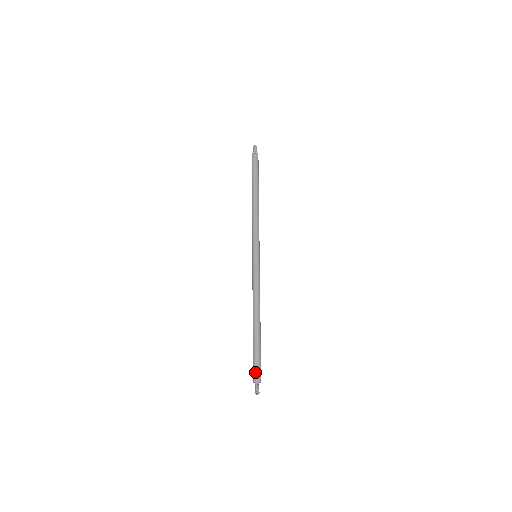
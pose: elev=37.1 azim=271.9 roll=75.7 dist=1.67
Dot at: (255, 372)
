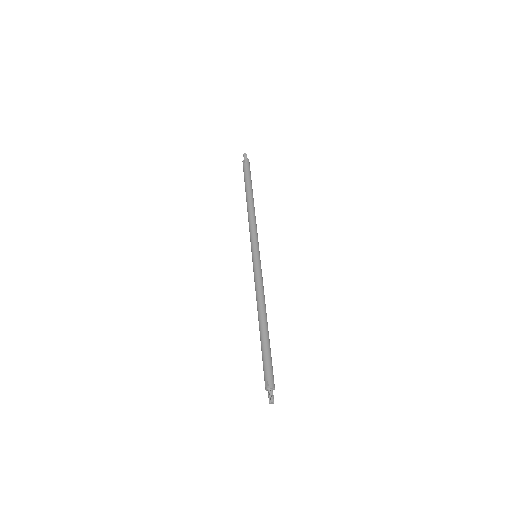
Dot at: (264, 378)
